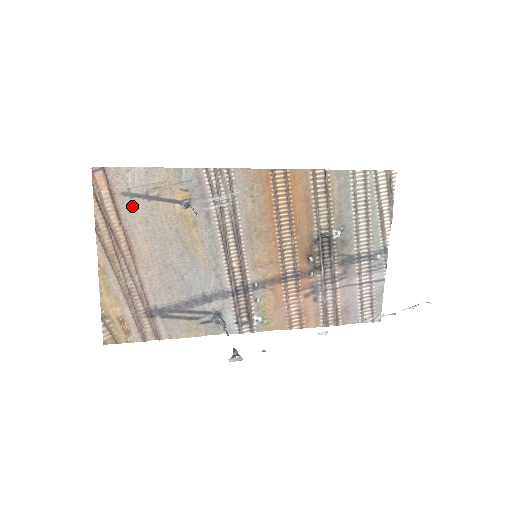
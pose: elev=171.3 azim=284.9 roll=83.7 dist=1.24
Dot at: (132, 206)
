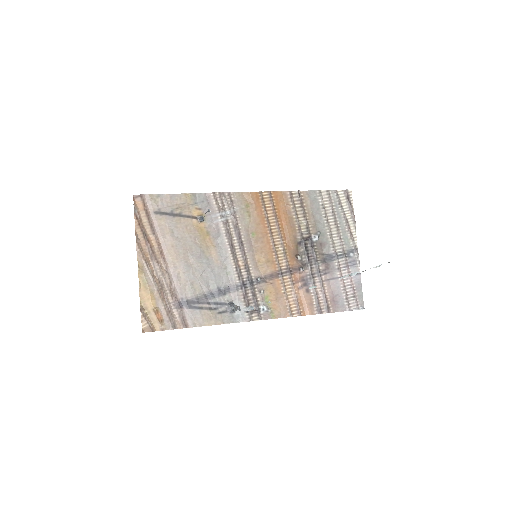
Dot at: (162, 221)
